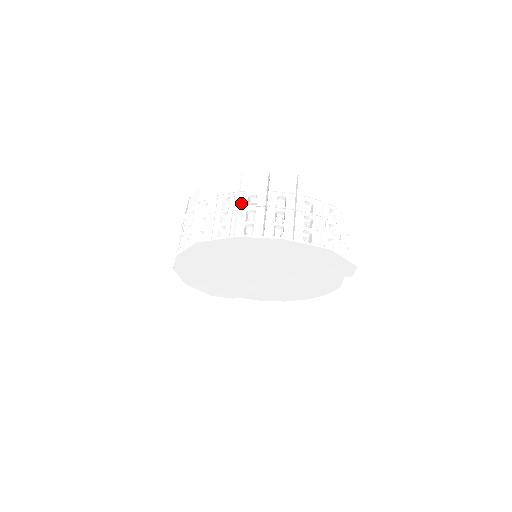
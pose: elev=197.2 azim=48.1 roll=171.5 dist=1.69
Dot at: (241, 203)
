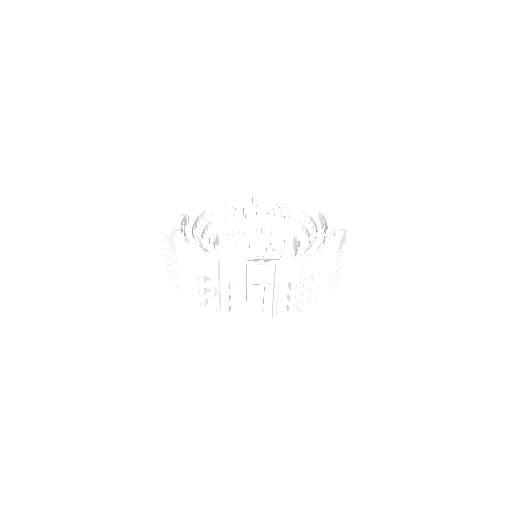
Dot at: (302, 287)
